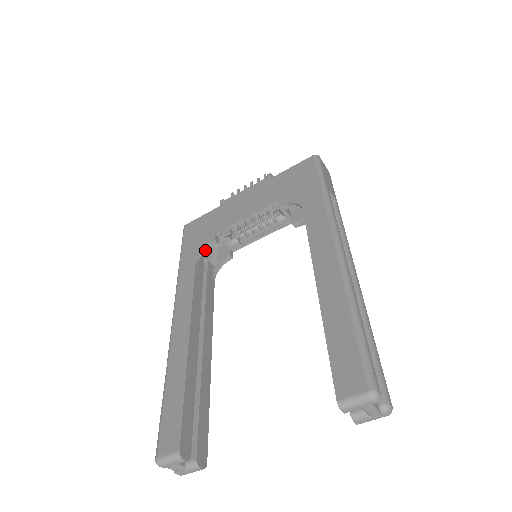
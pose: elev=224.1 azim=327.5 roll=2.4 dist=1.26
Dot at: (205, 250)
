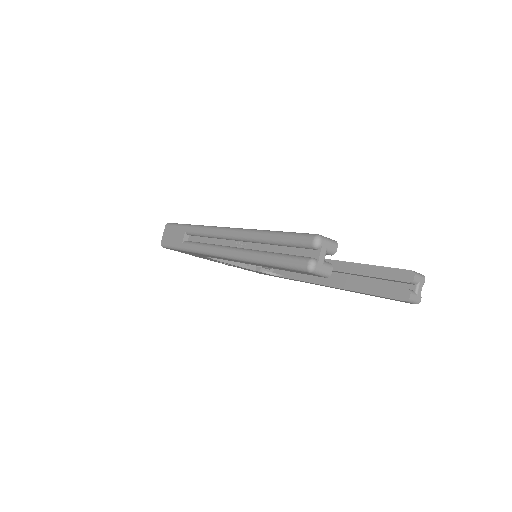
Dot at: occluded
